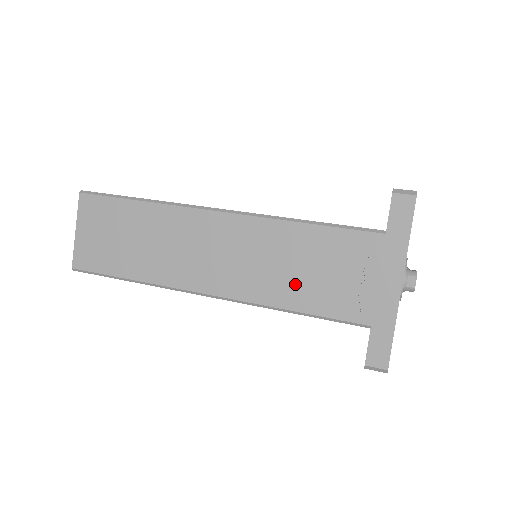
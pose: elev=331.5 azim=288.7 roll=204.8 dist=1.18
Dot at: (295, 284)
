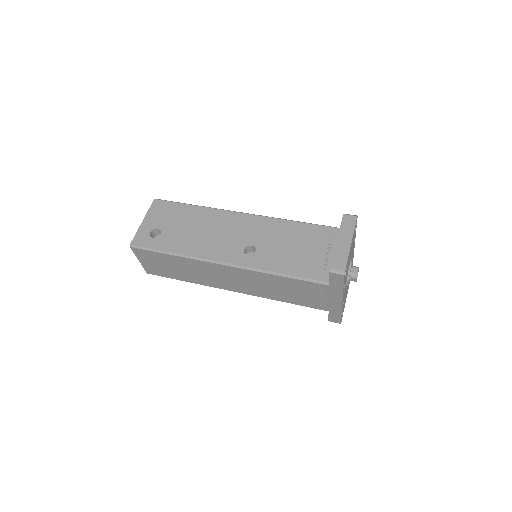
Dot at: (282, 295)
